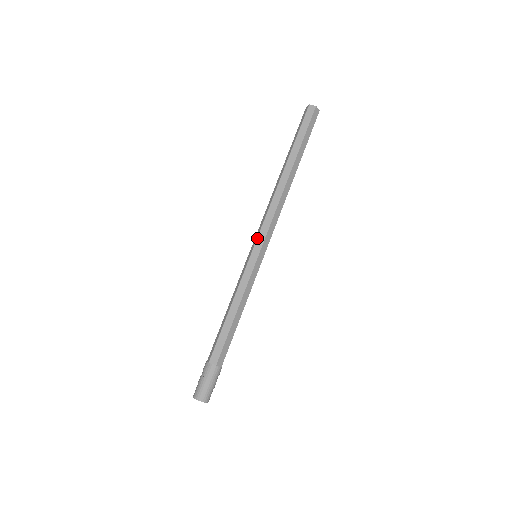
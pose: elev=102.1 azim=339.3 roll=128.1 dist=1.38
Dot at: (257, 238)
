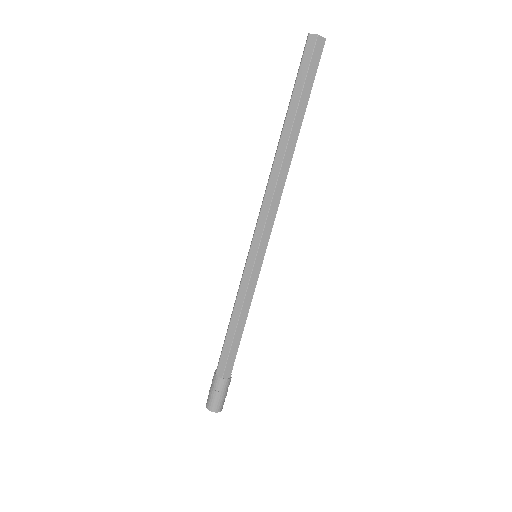
Dot at: (261, 240)
